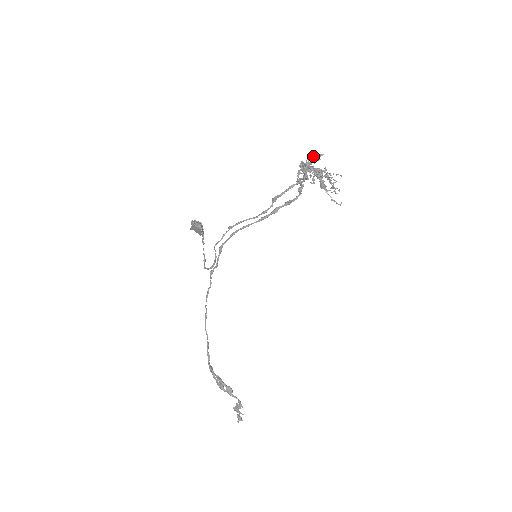
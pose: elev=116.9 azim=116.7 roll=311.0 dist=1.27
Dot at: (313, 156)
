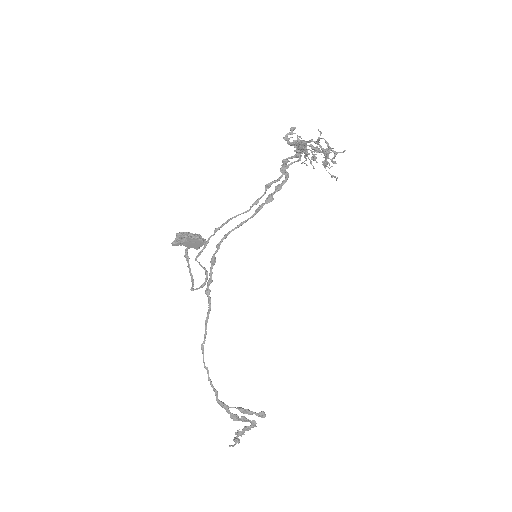
Dot at: (320, 131)
